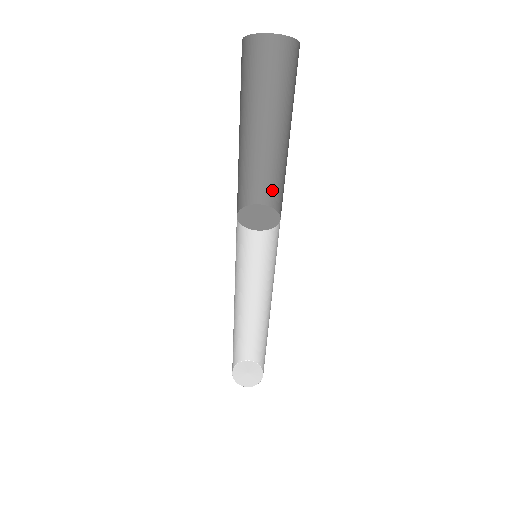
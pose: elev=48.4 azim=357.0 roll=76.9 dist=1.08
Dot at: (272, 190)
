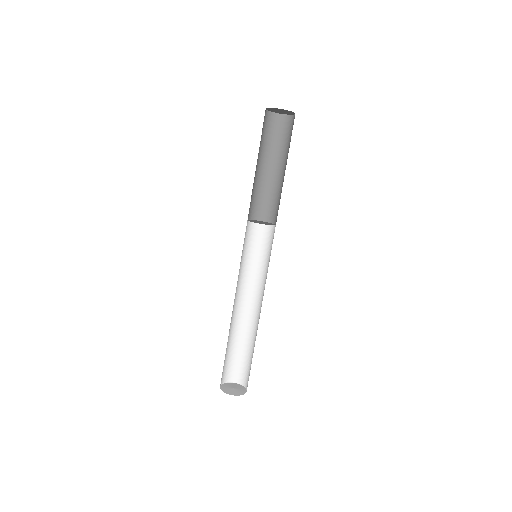
Dot at: (262, 208)
